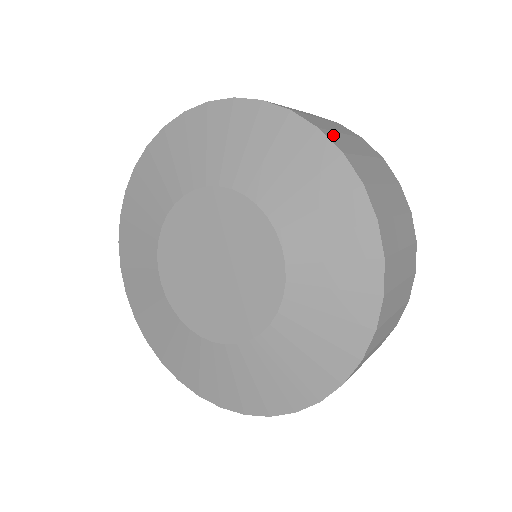
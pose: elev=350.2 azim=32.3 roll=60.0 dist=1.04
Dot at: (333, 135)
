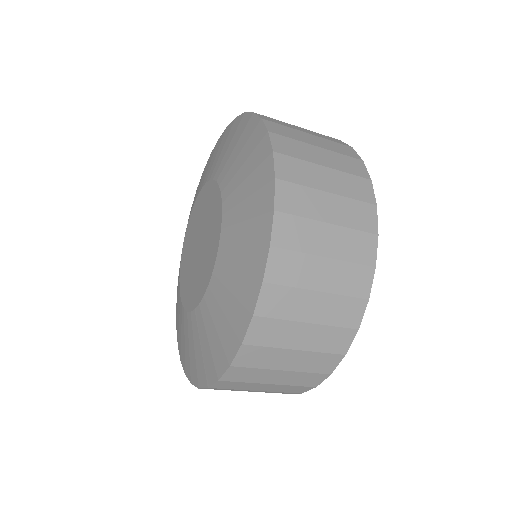
Dot at: occluded
